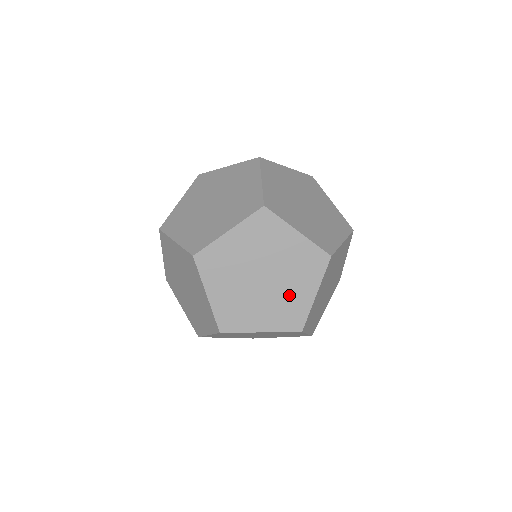
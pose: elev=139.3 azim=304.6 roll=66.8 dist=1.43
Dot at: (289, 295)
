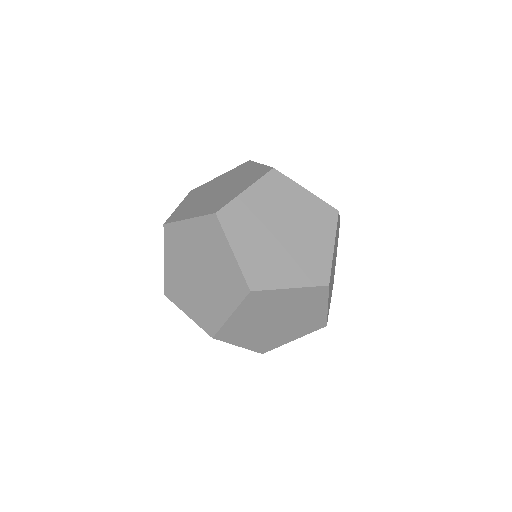
Dot at: (226, 194)
